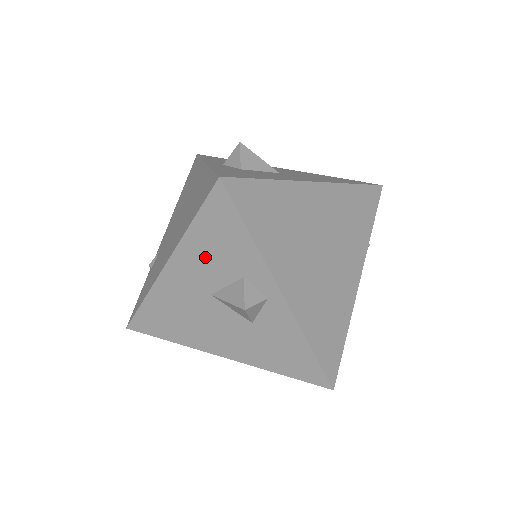
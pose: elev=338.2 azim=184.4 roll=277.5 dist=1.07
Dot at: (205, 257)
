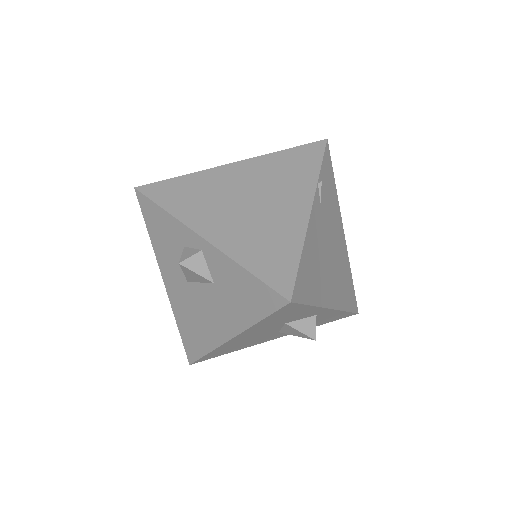
Dot at: (167, 252)
